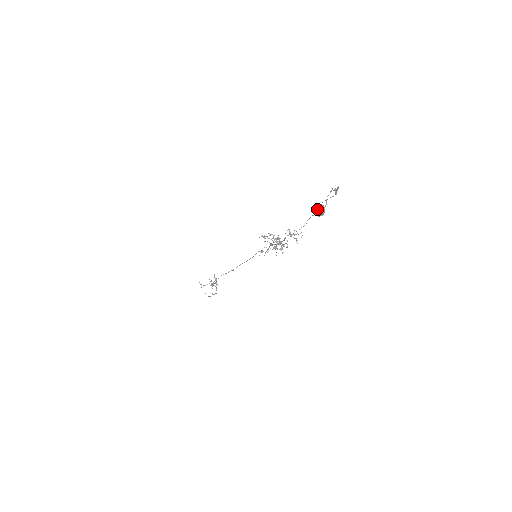
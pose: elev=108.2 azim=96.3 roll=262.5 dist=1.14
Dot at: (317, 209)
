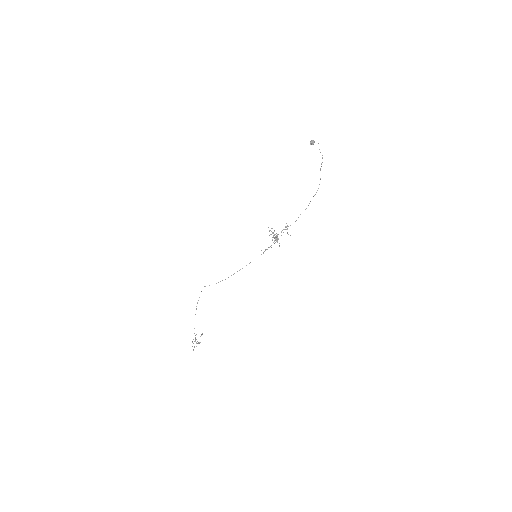
Dot at: (311, 140)
